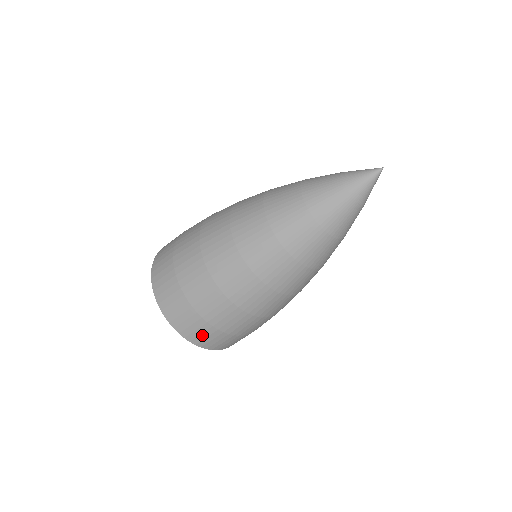
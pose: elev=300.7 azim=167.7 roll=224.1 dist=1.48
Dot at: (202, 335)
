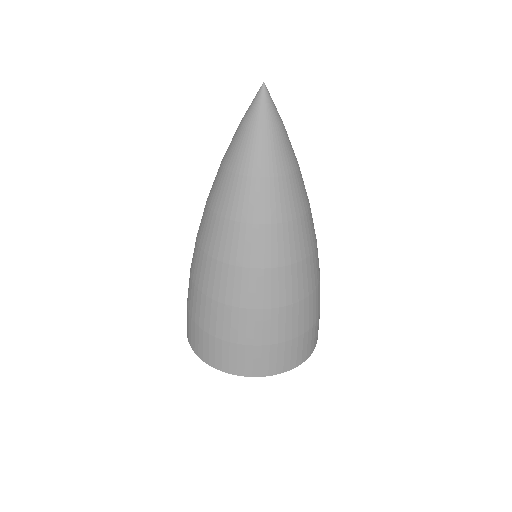
Dot at: (211, 351)
